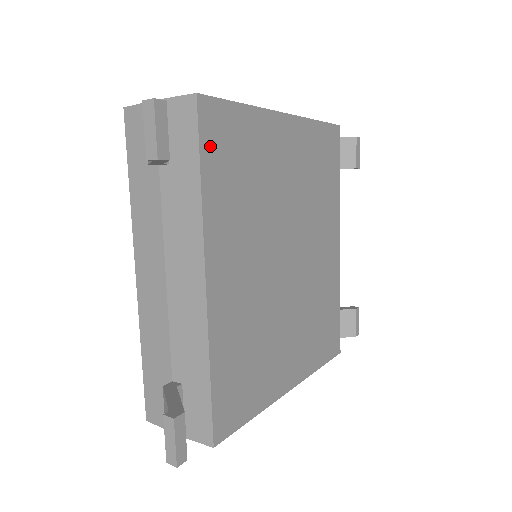
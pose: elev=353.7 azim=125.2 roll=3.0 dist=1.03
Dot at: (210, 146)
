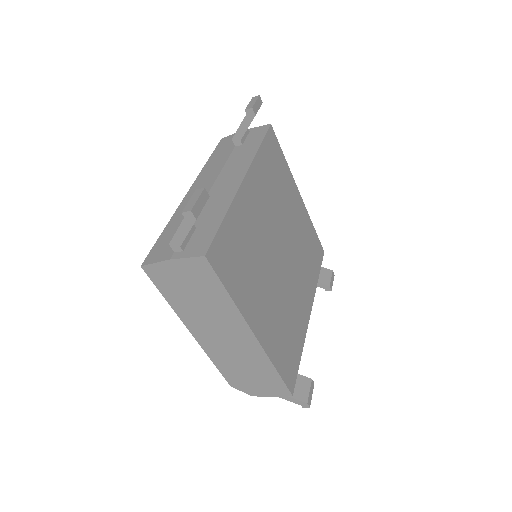
Dot at: (268, 144)
